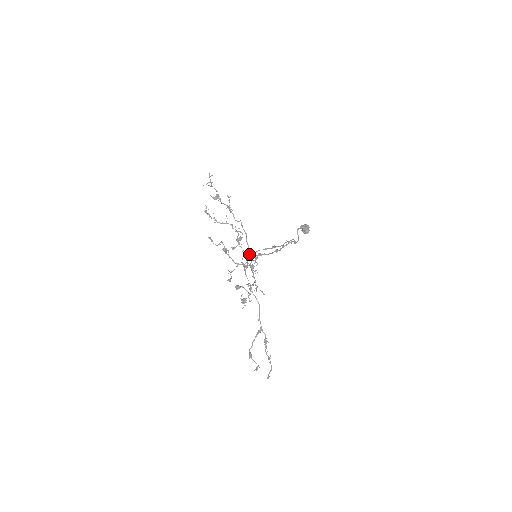
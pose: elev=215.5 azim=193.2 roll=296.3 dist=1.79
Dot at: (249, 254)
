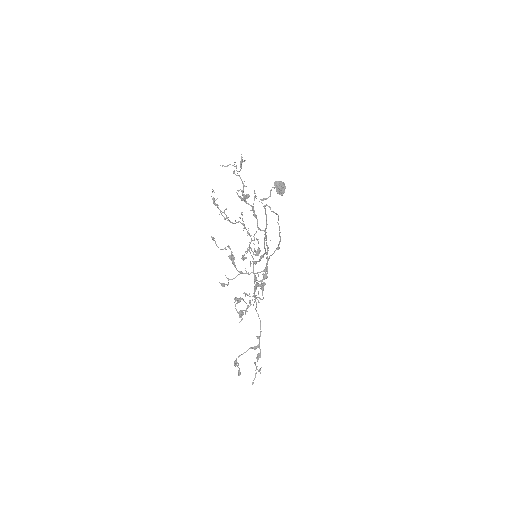
Dot at: (256, 261)
